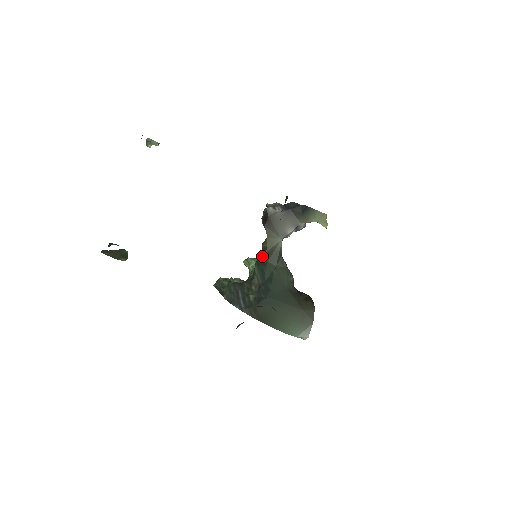
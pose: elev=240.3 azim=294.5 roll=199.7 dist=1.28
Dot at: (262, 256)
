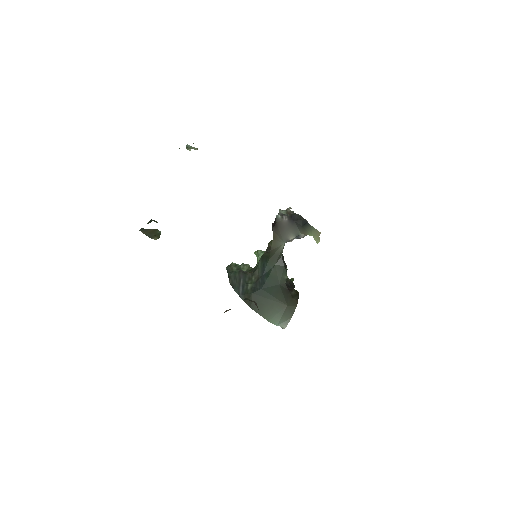
Dot at: (266, 253)
